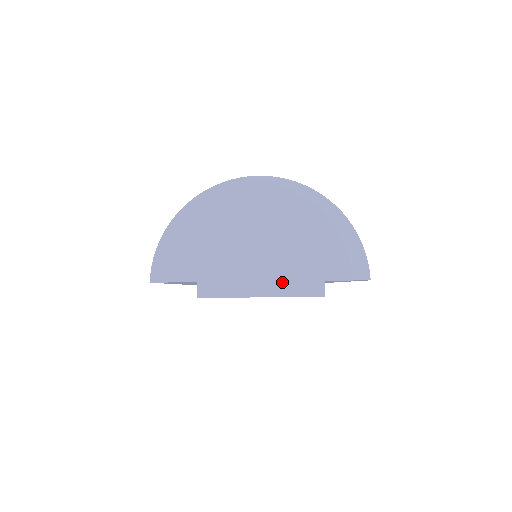
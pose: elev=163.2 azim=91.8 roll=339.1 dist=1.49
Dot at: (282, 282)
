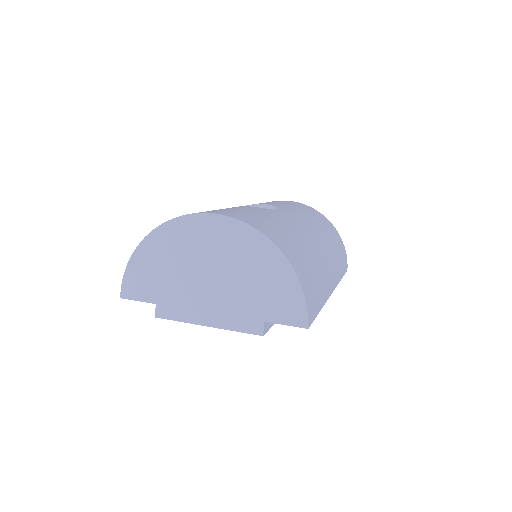
Dot at: (226, 316)
